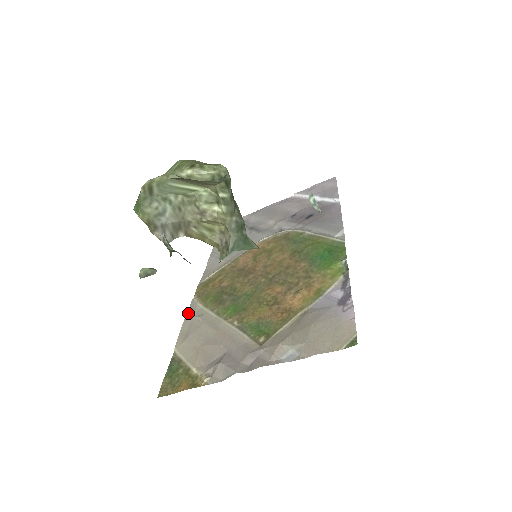
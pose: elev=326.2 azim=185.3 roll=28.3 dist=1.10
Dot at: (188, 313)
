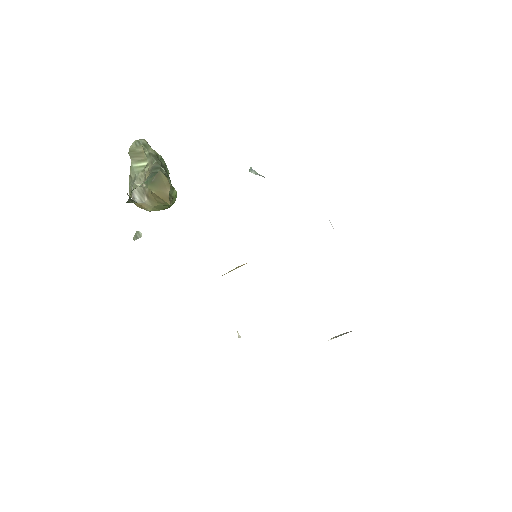
Dot at: occluded
